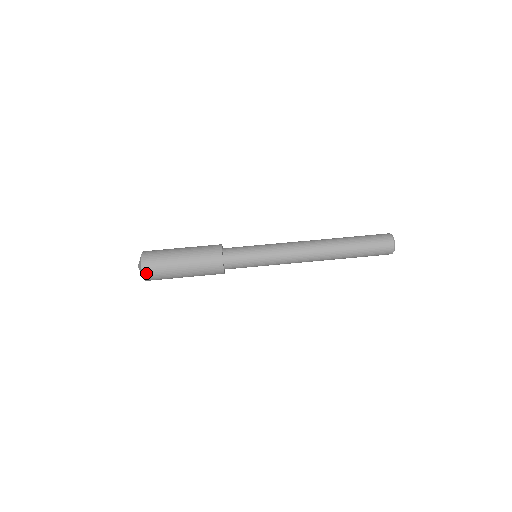
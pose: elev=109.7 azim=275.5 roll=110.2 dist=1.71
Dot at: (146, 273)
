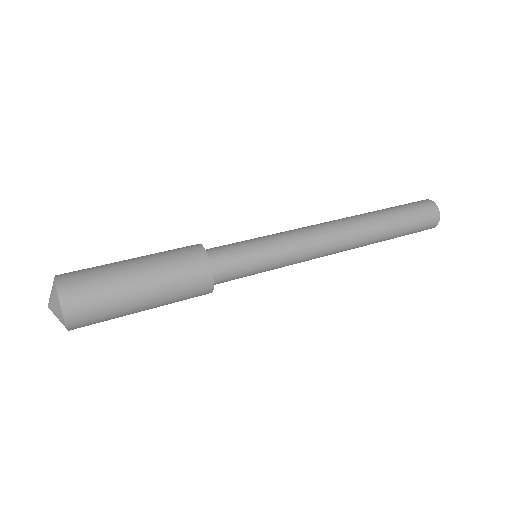
Dot at: (71, 316)
